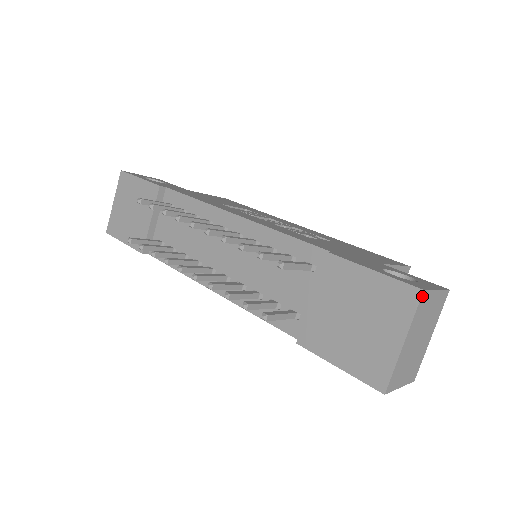
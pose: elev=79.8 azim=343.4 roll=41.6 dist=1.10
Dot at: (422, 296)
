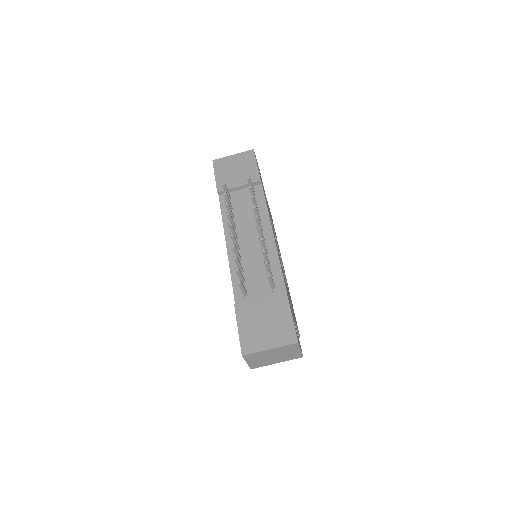
Dot at: (295, 344)
